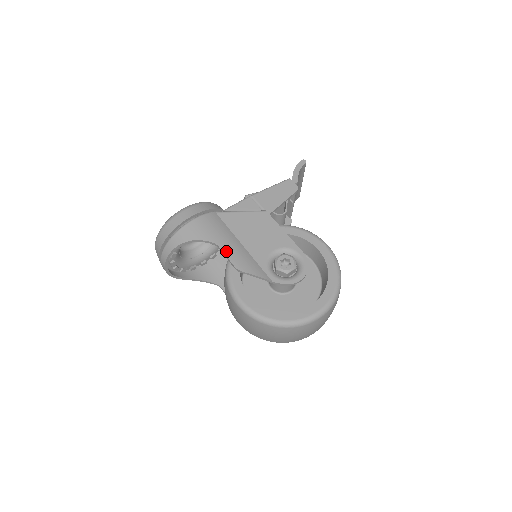
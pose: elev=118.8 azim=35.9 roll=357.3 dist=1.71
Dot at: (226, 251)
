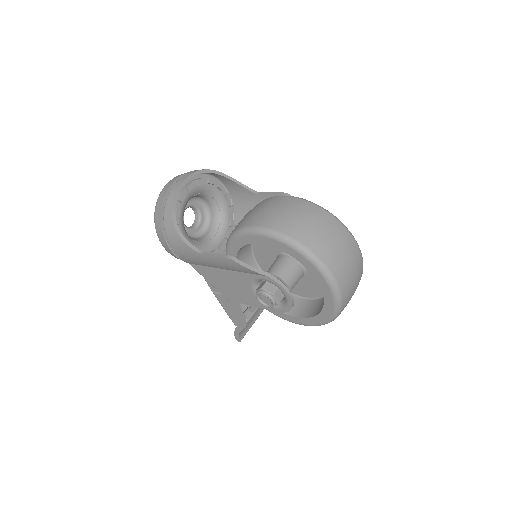
Dot at: (268, 195)
